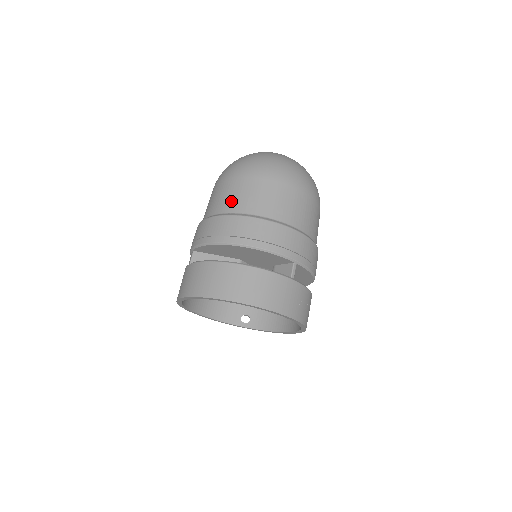
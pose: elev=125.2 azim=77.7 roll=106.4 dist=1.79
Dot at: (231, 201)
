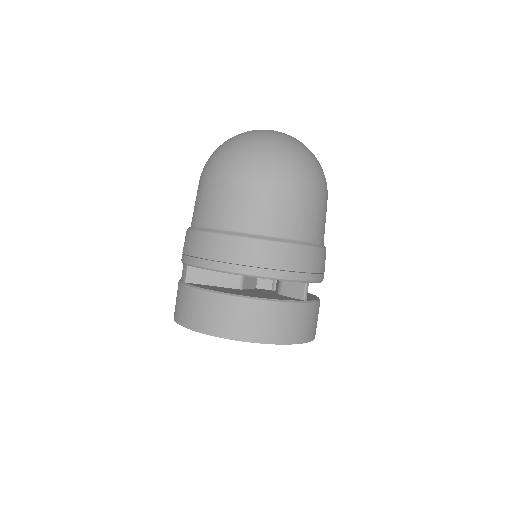
Dot at: (231, 214)
